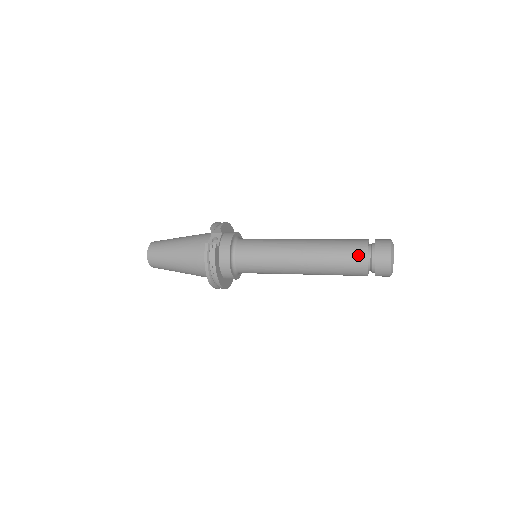
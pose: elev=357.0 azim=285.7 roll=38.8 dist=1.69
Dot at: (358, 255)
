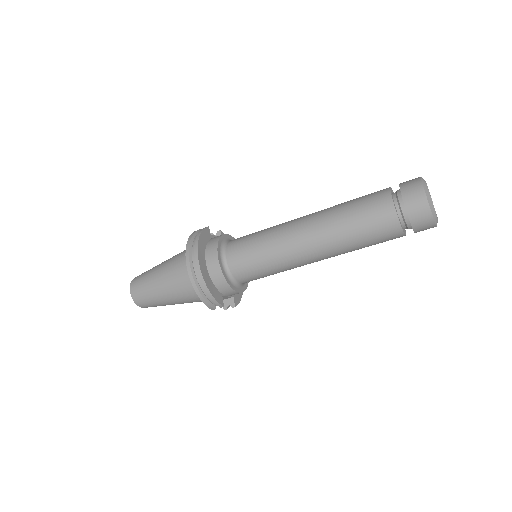
Dot at: (377, 192)
